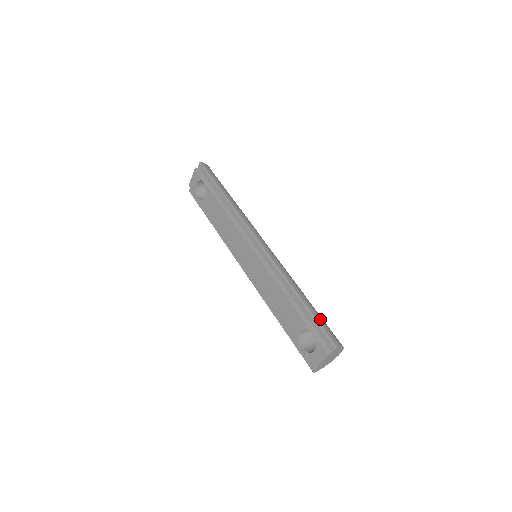
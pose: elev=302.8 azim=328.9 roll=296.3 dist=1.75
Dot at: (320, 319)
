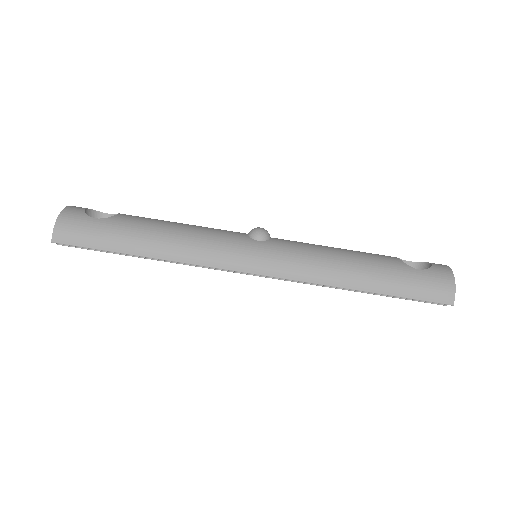
Dot at: (408, 289)
